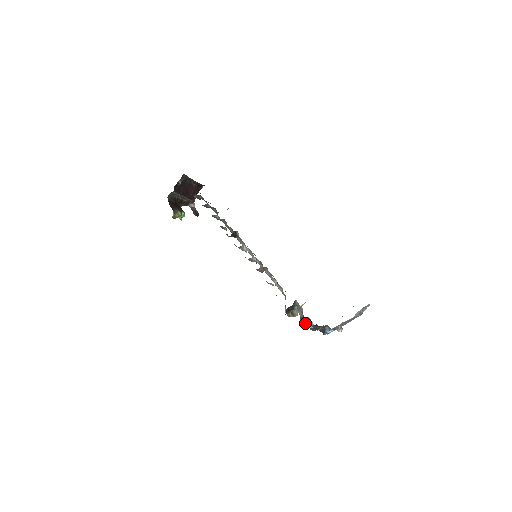
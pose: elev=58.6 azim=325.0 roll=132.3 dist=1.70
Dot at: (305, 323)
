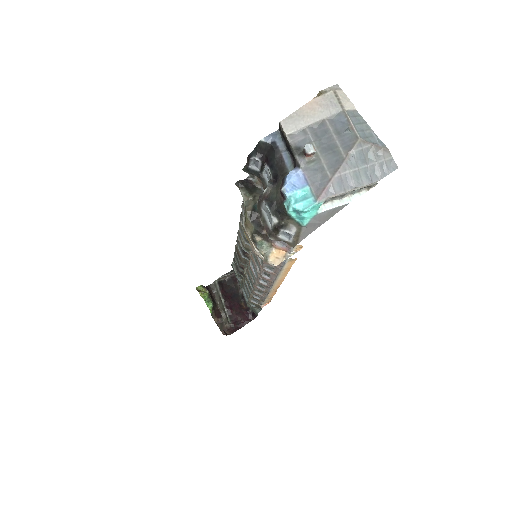
Dot at: occluded
